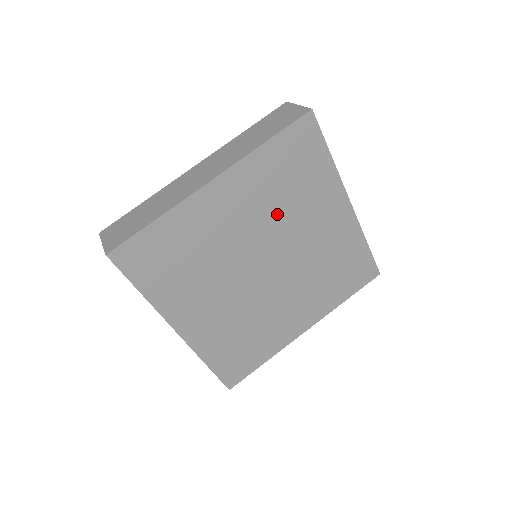
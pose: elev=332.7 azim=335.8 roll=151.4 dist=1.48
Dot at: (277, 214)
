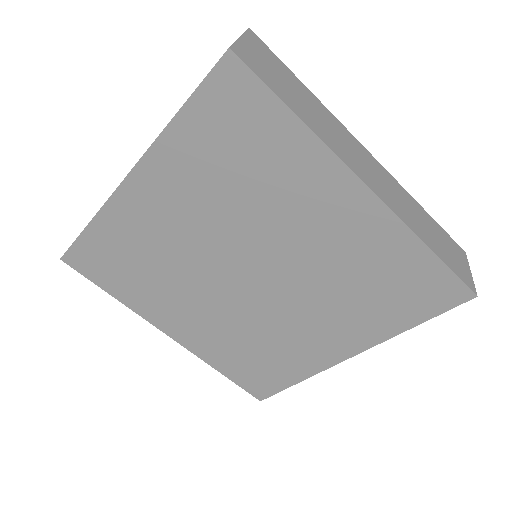
Dot at: (237, 211)
